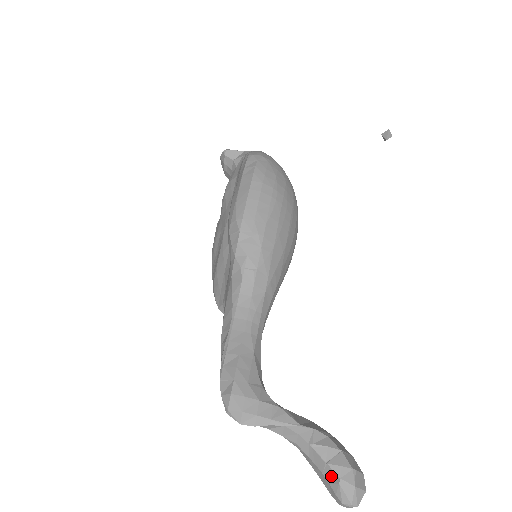
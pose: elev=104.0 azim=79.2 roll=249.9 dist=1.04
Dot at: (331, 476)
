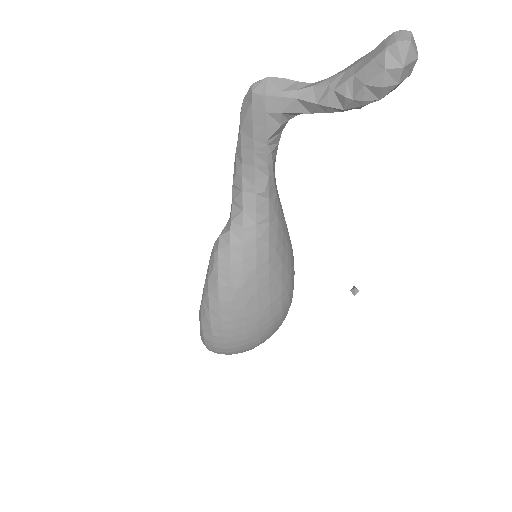
Dot at: (372, 51)
